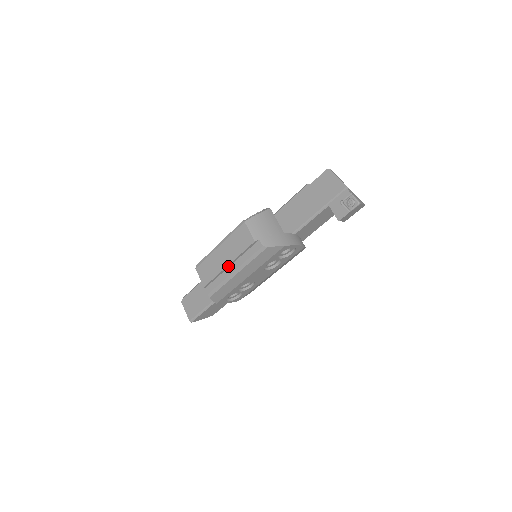
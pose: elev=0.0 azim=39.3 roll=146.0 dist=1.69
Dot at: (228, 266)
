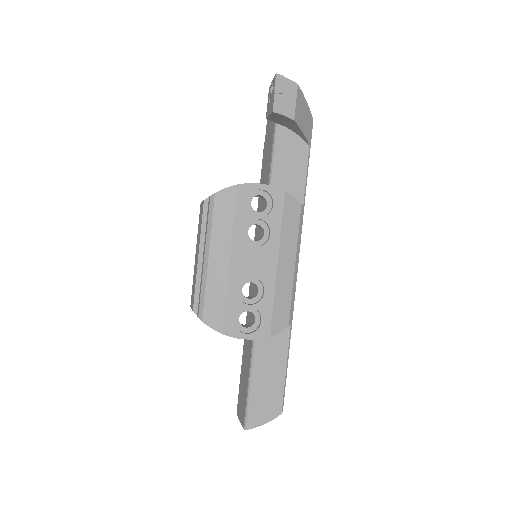
Dot at: (201, 259)
